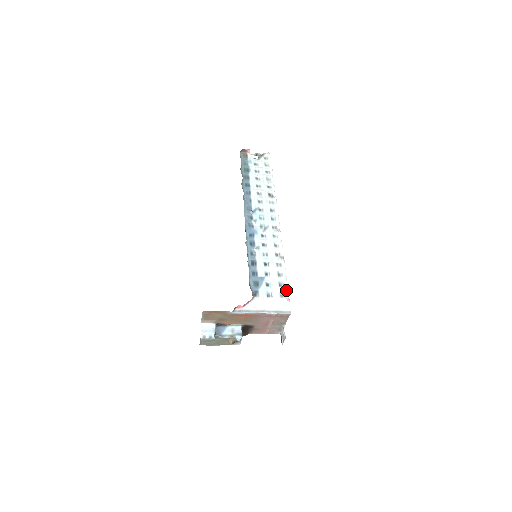
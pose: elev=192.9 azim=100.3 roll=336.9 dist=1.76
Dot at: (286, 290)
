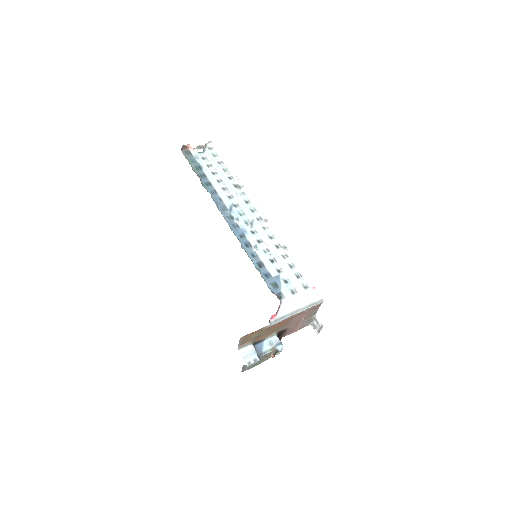
Dot at: (306, 279)
